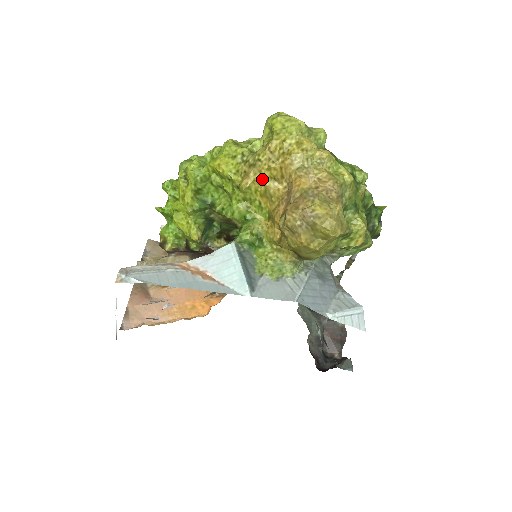
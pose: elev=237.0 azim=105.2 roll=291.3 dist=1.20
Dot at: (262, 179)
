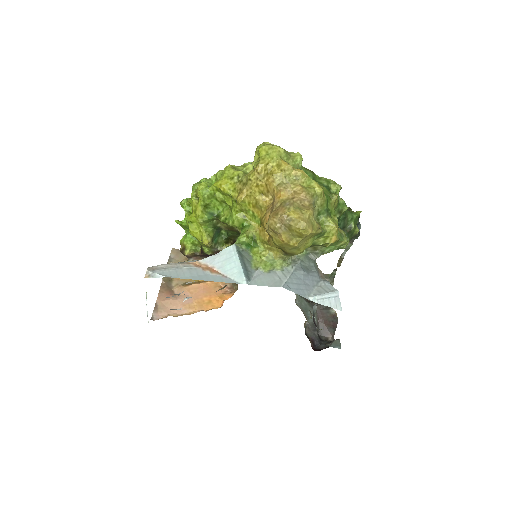
Dot at: (253, 194)
